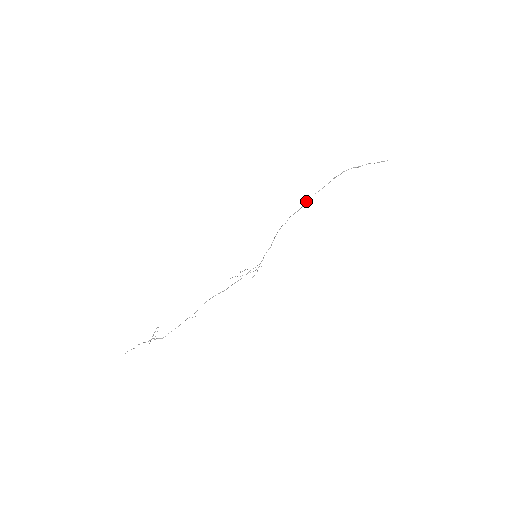
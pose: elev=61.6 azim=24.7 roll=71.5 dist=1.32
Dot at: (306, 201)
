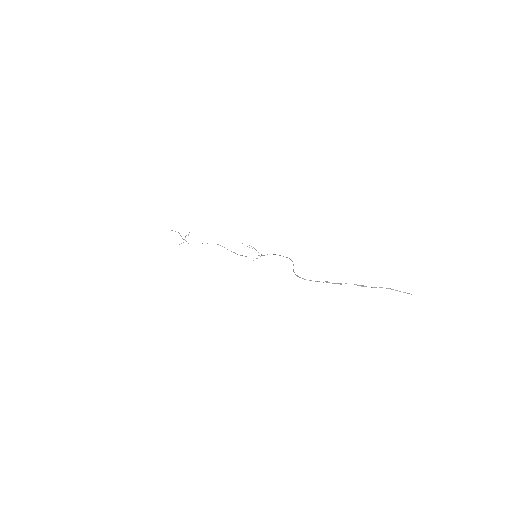
Dot at: (295, 274)
